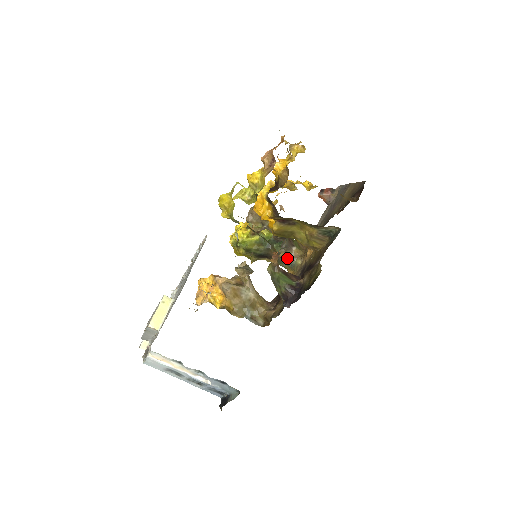
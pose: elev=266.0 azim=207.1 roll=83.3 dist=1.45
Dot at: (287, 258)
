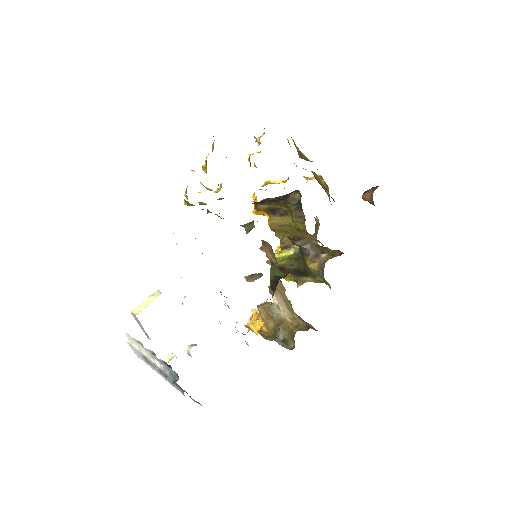
Dot at: (315, 267)
